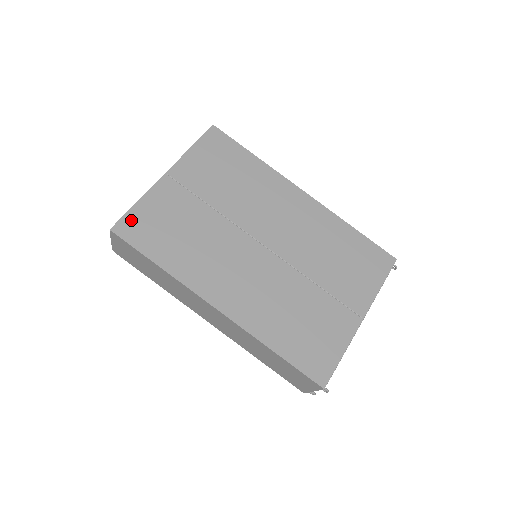
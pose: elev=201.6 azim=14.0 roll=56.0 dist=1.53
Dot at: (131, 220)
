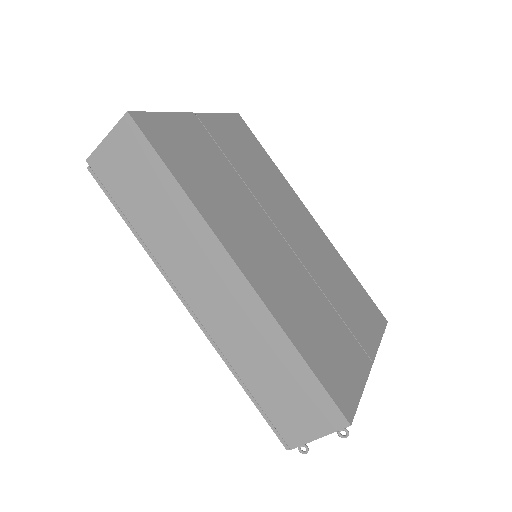
Dot at: (154, 121)
